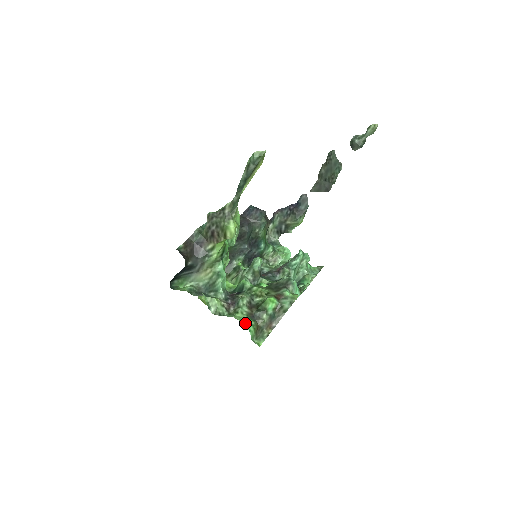
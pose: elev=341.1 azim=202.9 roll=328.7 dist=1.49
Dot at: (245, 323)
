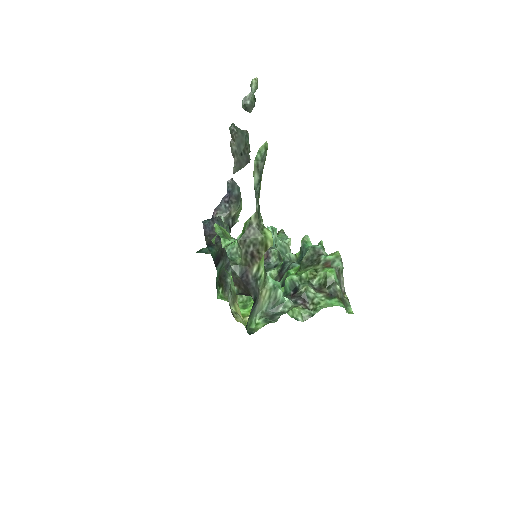
Dot at: (334, 305)
